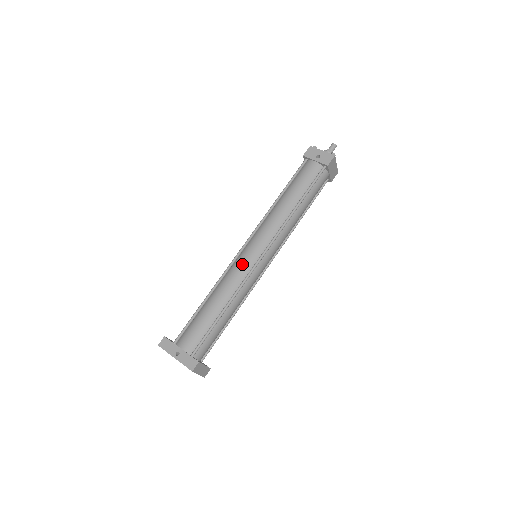
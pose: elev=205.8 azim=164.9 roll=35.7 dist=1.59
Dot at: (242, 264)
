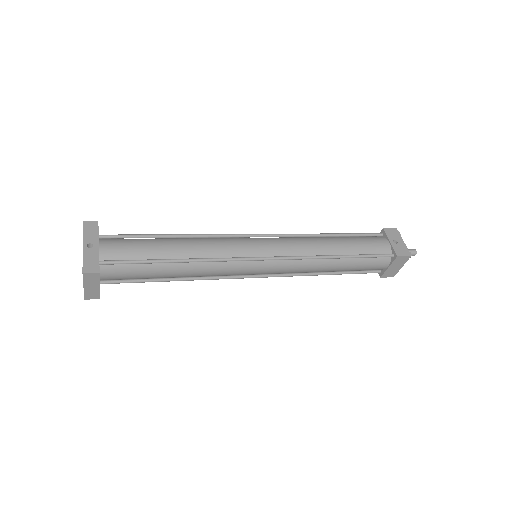
Dot at: (239, 244)
